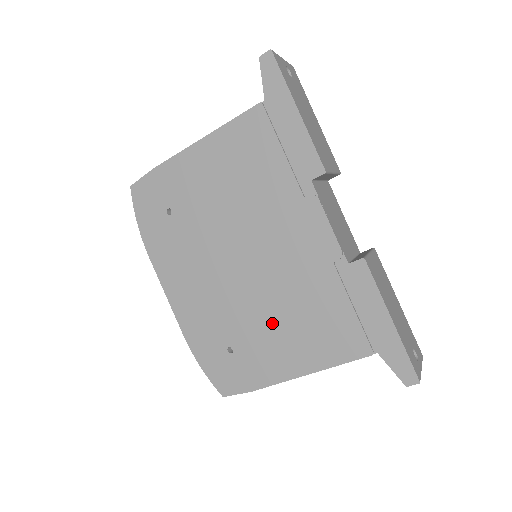
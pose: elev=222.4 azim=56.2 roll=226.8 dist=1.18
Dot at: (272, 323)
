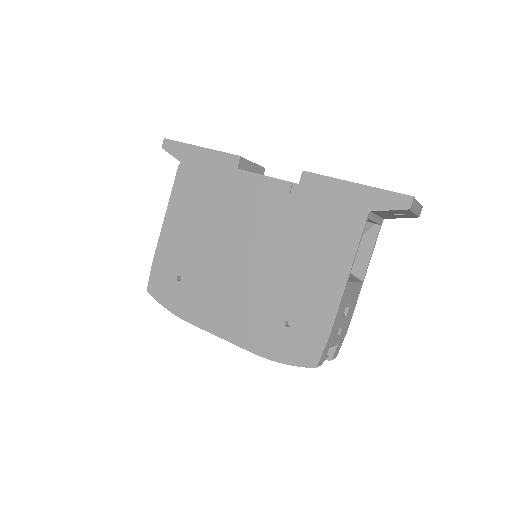
Dot at: (294, 272)
